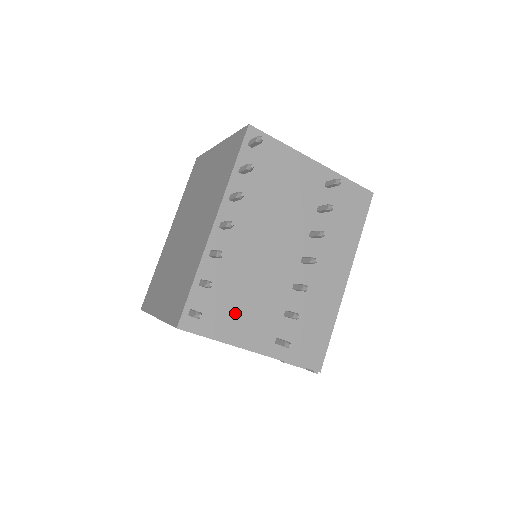
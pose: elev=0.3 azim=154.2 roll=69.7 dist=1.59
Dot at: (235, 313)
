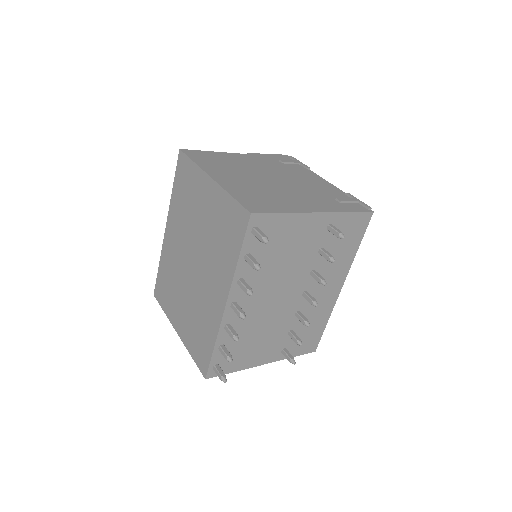
Dot at: (249, 351)
